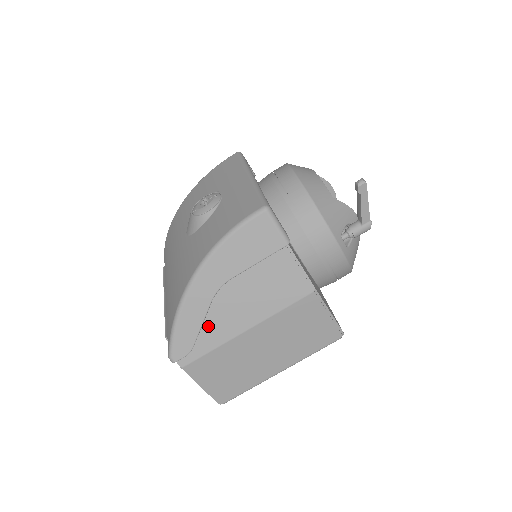
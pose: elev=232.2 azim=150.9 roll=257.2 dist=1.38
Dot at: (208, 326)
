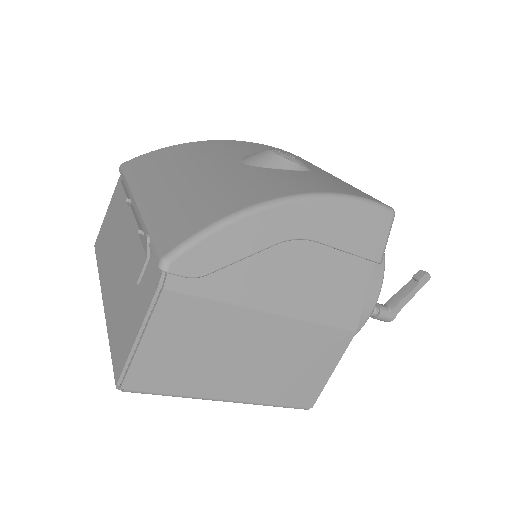
Dot at: (244, 267)
